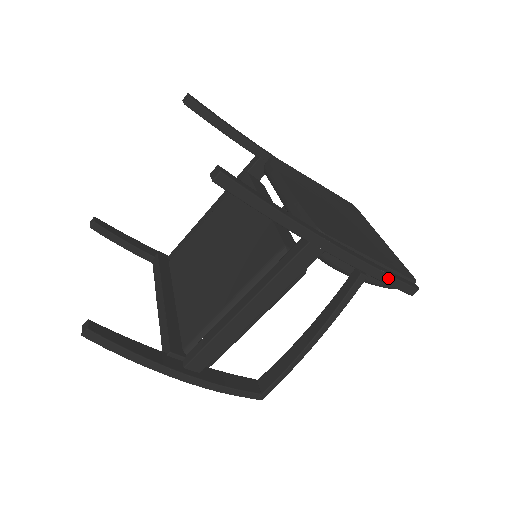
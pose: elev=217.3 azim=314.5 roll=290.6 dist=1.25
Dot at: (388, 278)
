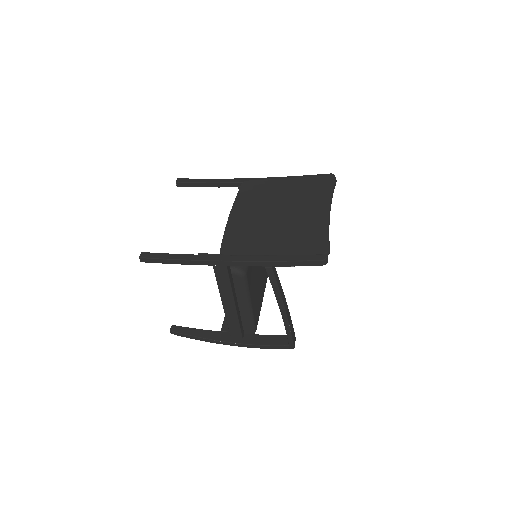
Dot at: (287, 263)
